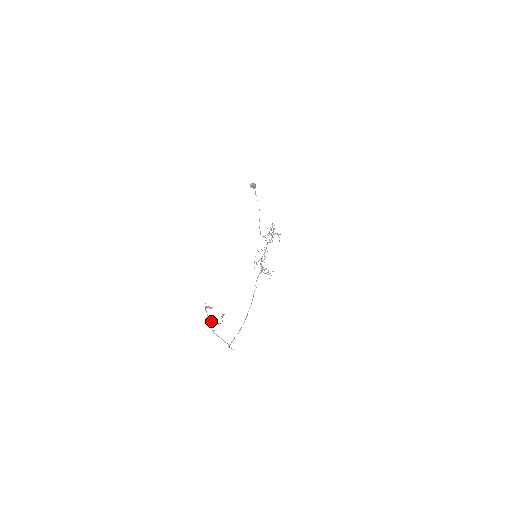
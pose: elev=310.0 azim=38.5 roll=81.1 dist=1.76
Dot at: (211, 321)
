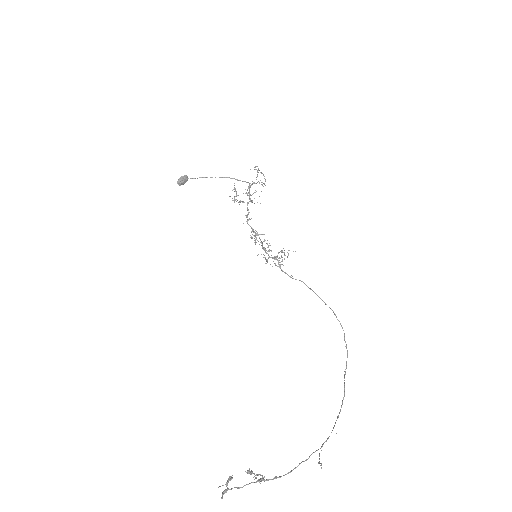
Dot at: occluded
